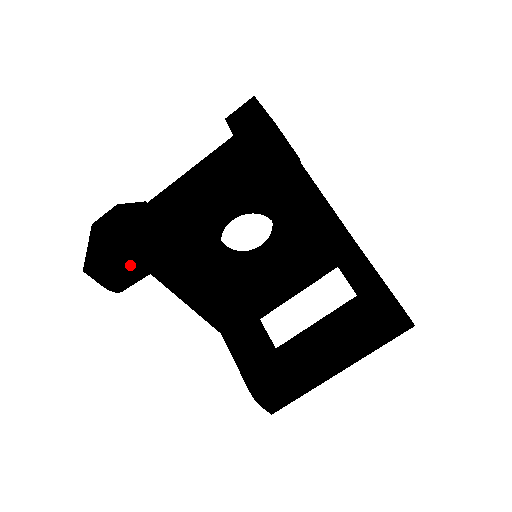
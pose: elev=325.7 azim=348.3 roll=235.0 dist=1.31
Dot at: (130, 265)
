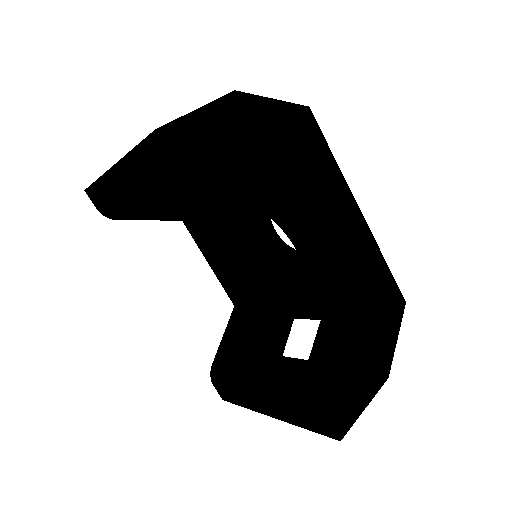
Dot at: (105, 202)
